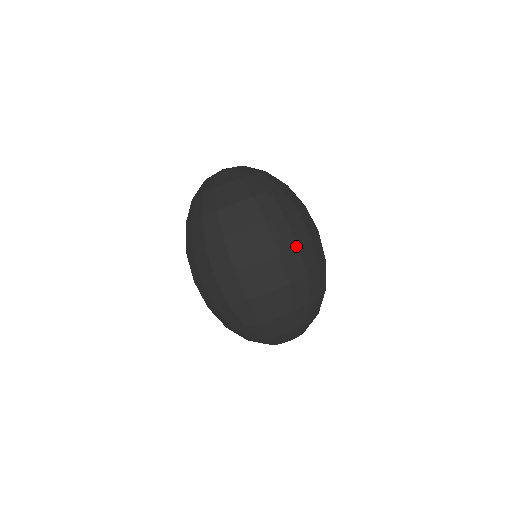
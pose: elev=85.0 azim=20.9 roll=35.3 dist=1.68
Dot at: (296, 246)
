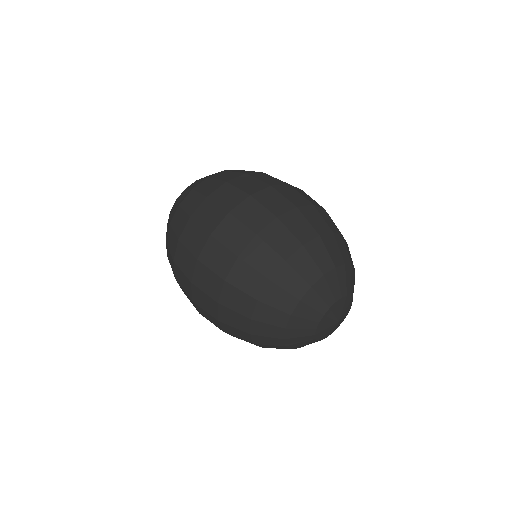
Dot at: (247, 197)
